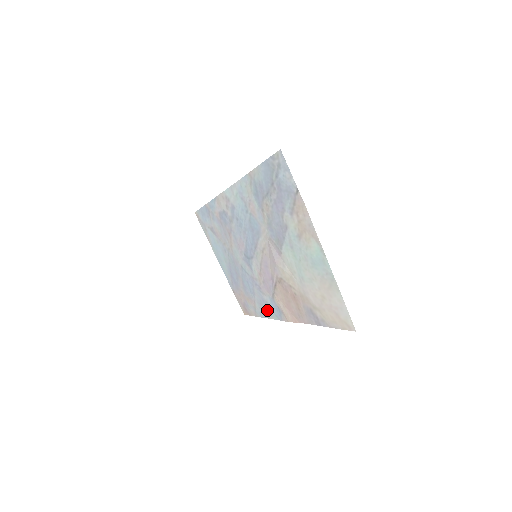
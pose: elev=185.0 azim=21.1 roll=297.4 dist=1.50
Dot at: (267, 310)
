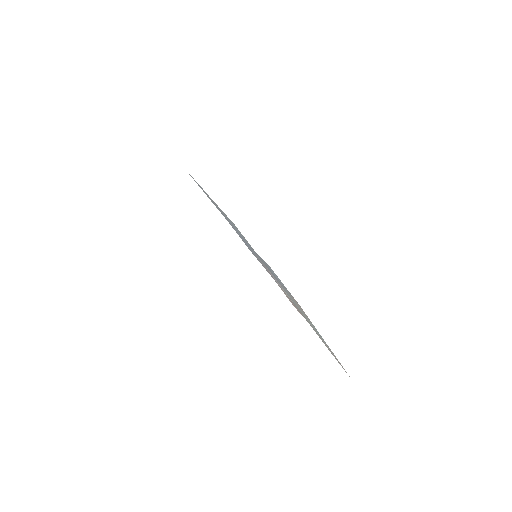
Dot at: occluded
